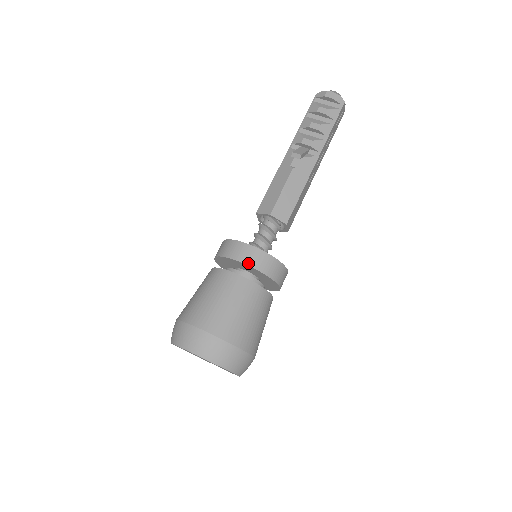
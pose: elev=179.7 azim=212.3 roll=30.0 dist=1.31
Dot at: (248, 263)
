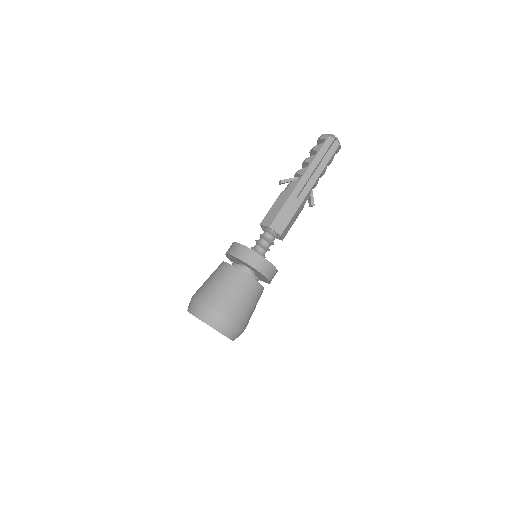
Dot at: (228, 252)
